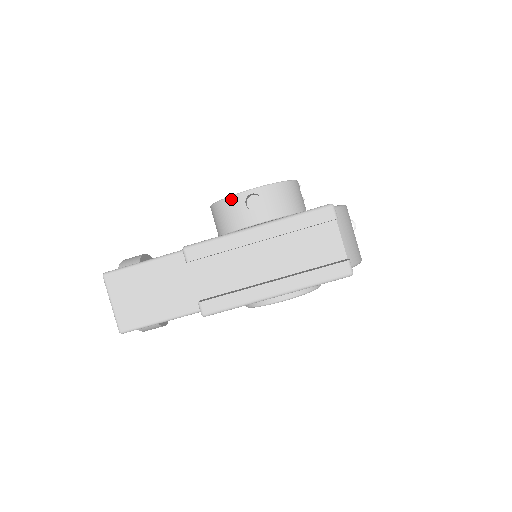
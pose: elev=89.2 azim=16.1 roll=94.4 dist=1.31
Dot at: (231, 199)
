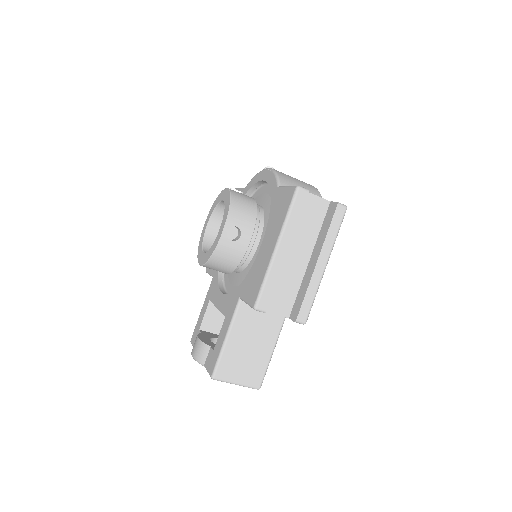
Dot at: (219, 248)
